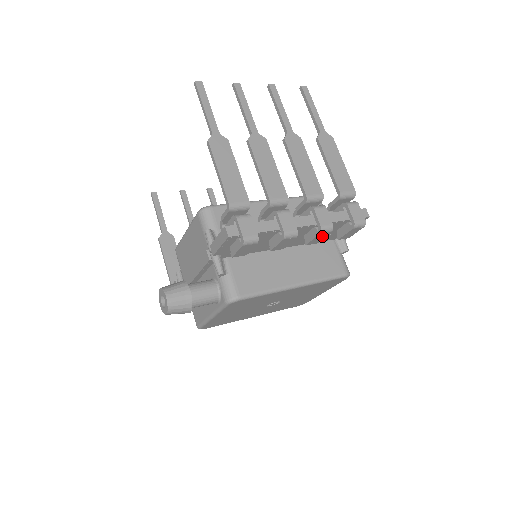
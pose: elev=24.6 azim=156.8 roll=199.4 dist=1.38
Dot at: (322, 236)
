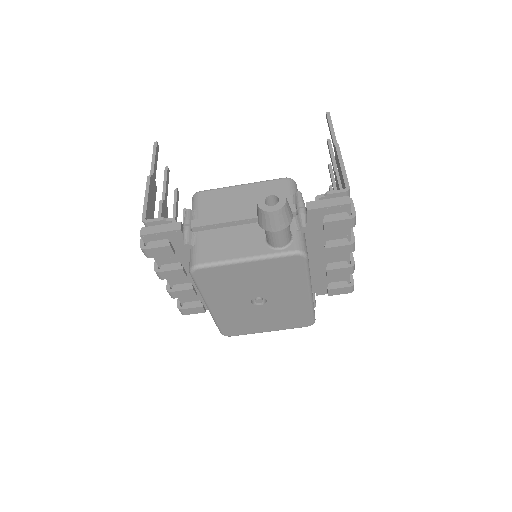
Dot at: (343, 272)
